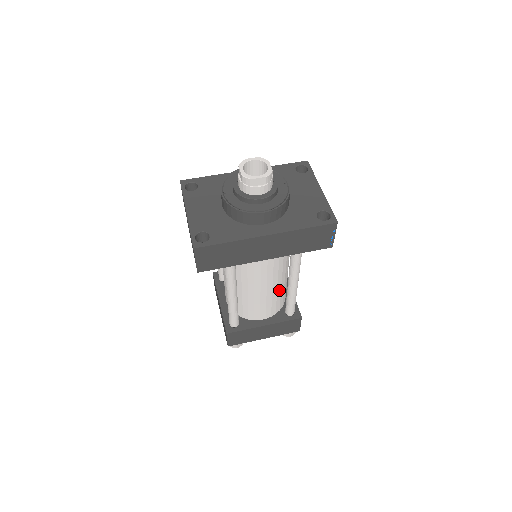
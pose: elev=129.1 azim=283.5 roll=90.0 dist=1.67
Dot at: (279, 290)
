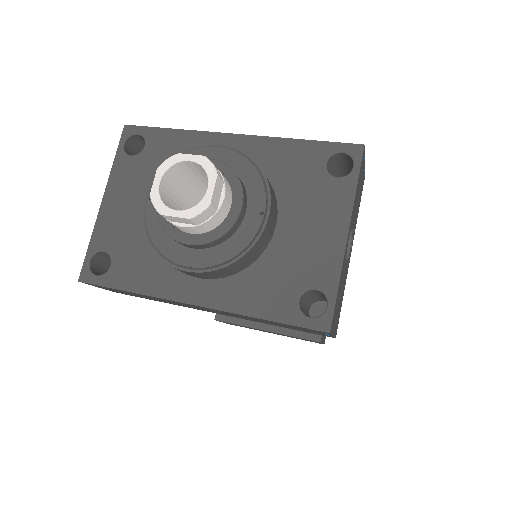
Dot at: occluded
